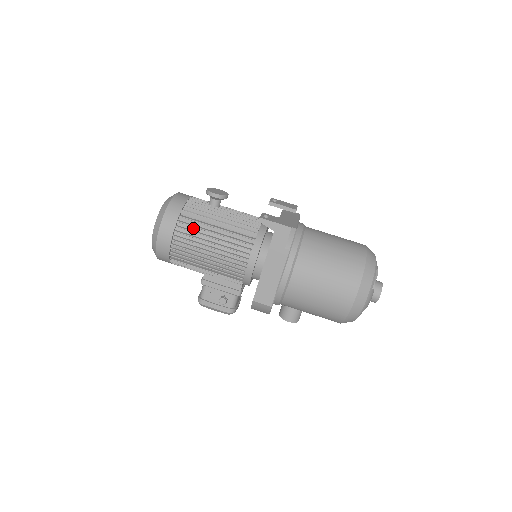
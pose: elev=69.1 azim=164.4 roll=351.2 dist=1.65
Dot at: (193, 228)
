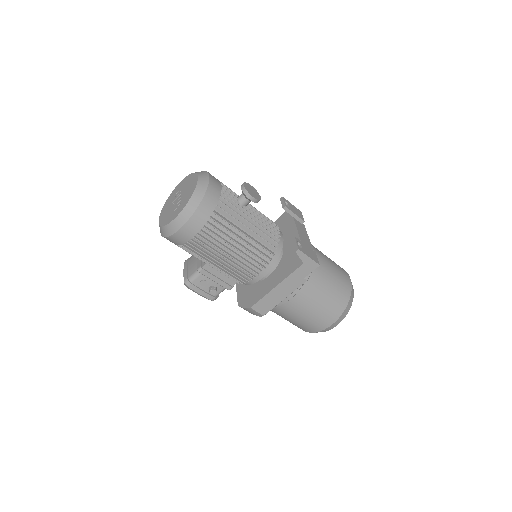
Dot at: (222, 228)
